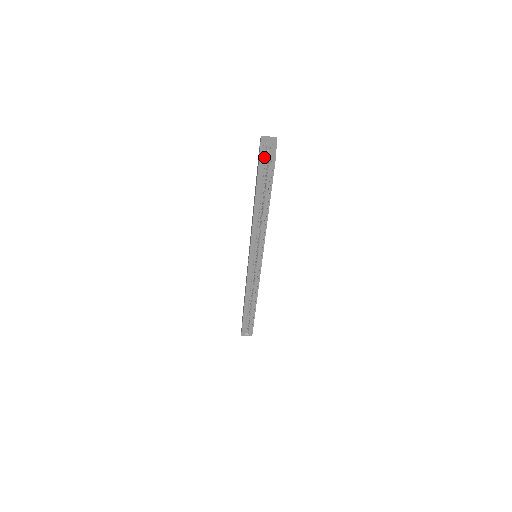
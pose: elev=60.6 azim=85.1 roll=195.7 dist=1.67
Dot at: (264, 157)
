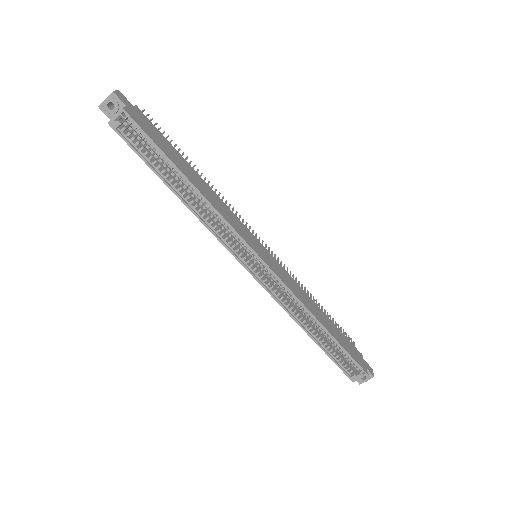
Dot at: (112, 118)
